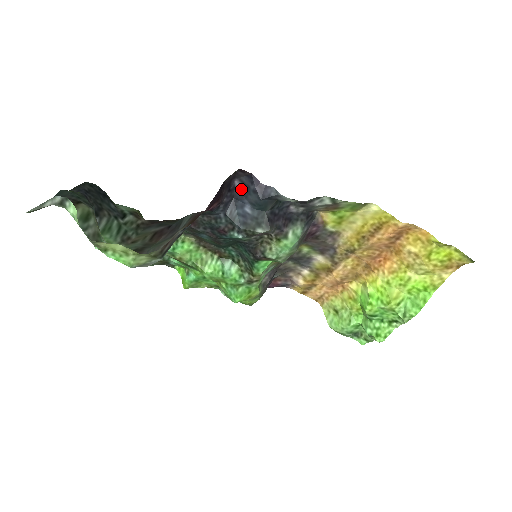
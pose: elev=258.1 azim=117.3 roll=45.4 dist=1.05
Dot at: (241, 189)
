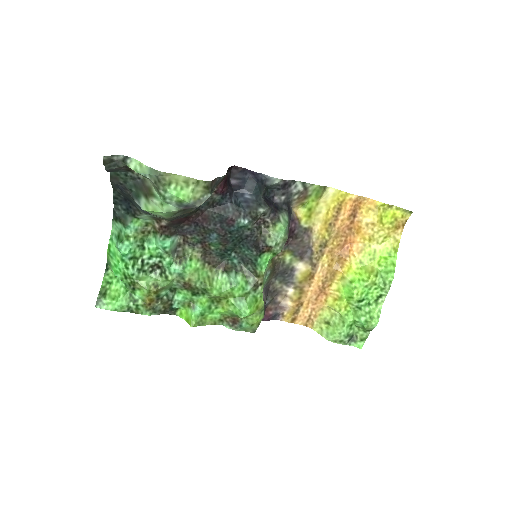
Dot at: (237, 184)
